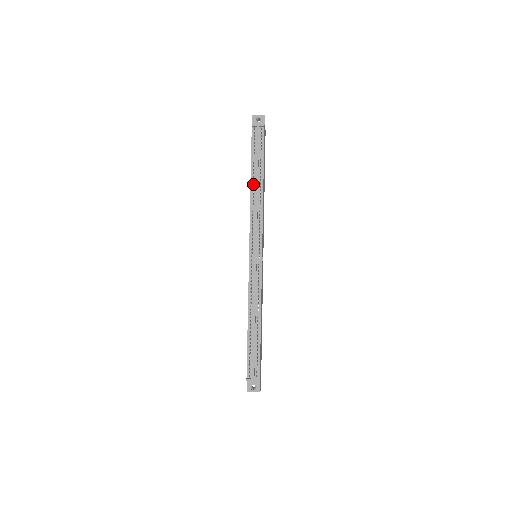
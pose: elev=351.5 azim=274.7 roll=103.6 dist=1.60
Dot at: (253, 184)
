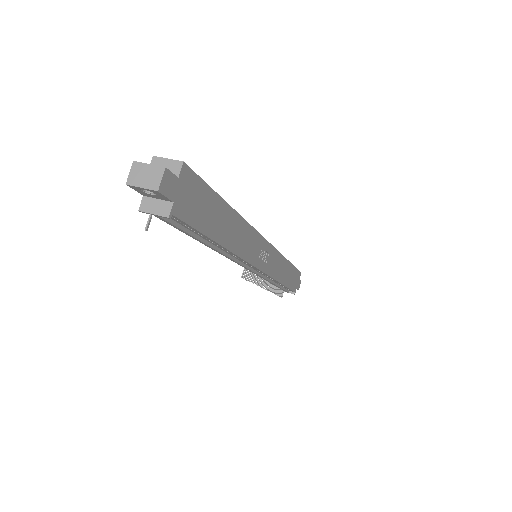
Dot at: occluded
